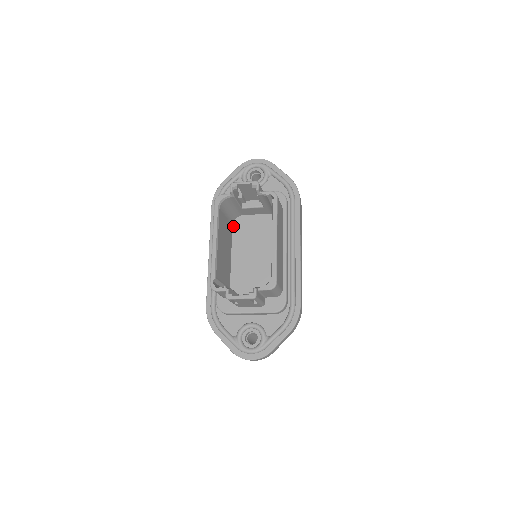
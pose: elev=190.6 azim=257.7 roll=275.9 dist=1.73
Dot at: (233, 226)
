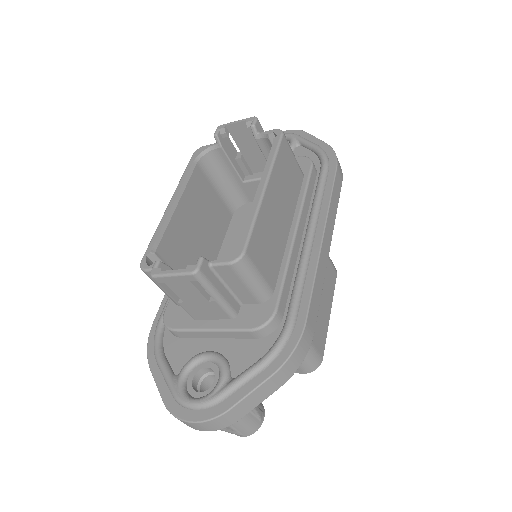
Dot at: (233, 217)
